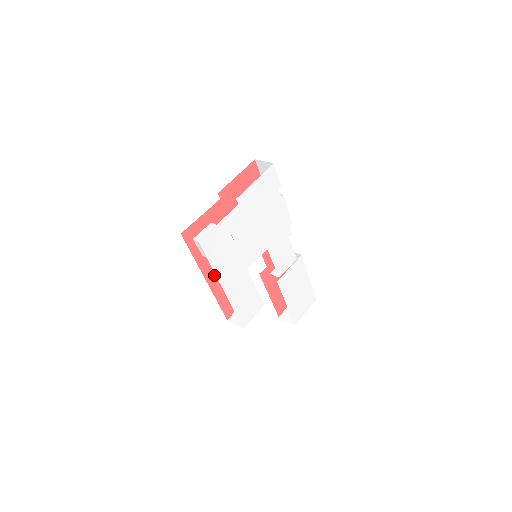
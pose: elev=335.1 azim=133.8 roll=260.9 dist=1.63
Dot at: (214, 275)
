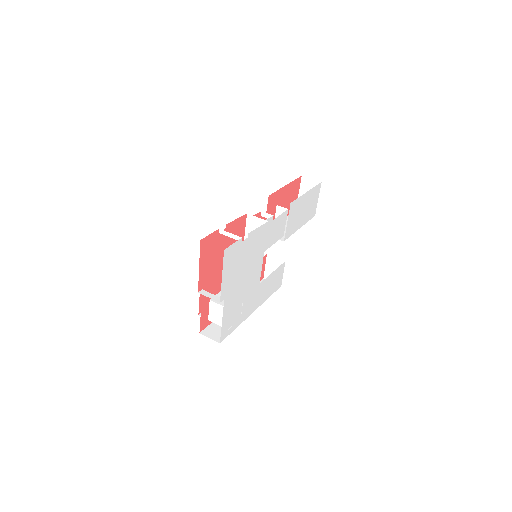
Dot at: occluded
